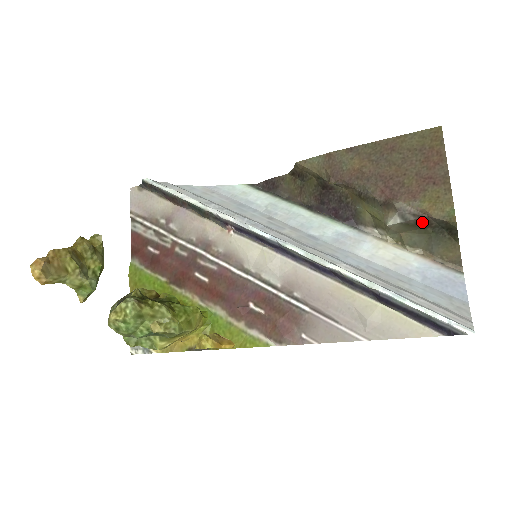
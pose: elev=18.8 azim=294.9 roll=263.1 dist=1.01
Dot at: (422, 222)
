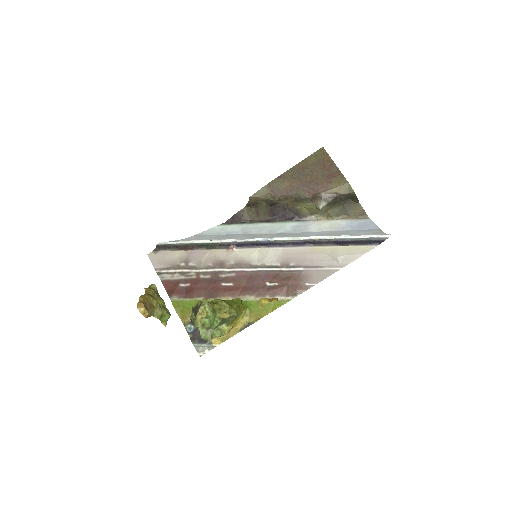
Dot at: (337, 199)
